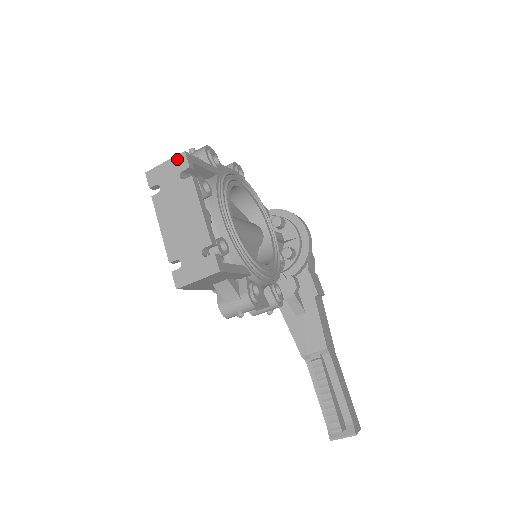
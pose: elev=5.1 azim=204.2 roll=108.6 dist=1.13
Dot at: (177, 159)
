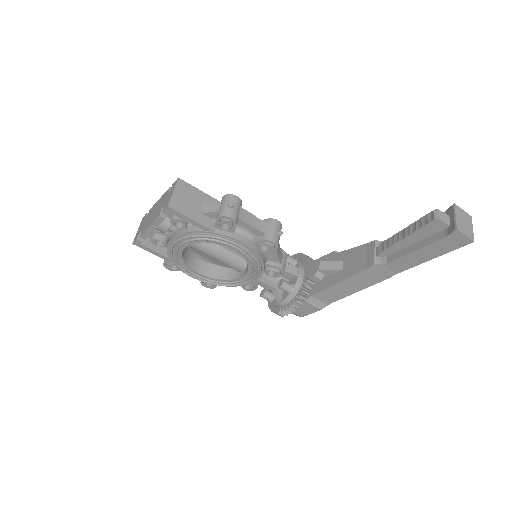
Dot at: (141, 222)
